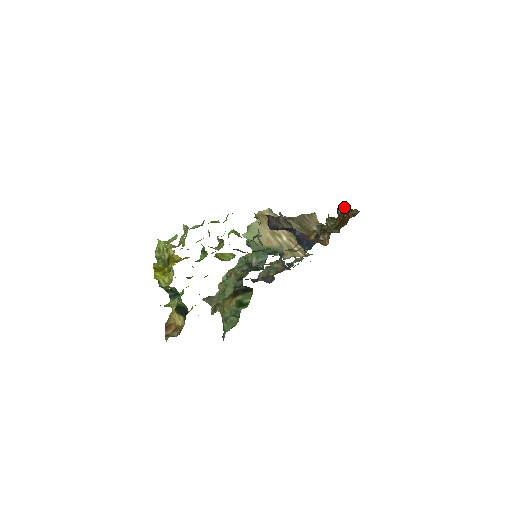
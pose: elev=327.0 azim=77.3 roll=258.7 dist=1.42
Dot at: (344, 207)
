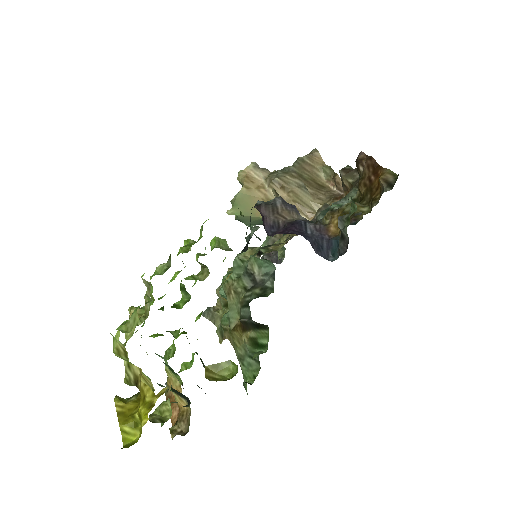
Dot at: (367, 162)
